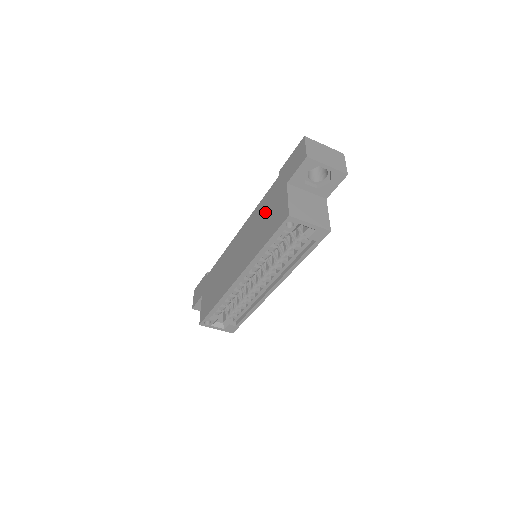
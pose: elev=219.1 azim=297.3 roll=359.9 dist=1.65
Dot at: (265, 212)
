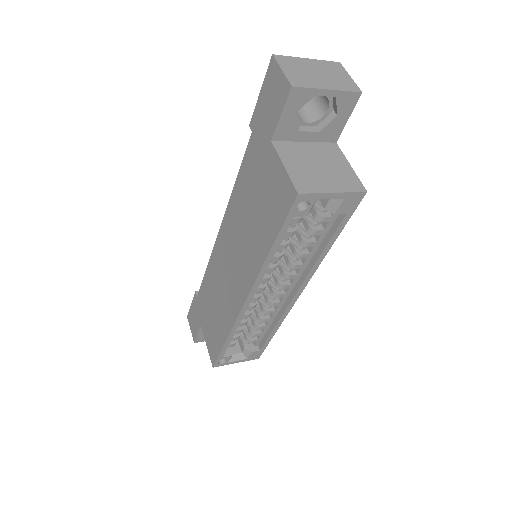
Dot at: (251, 195)
